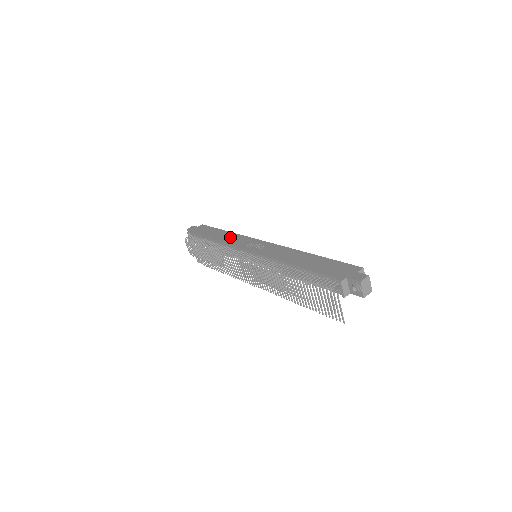
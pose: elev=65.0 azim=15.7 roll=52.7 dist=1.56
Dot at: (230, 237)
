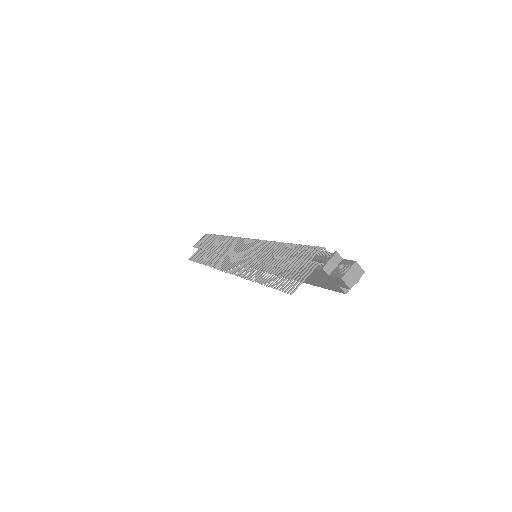
Dot at: occluded
